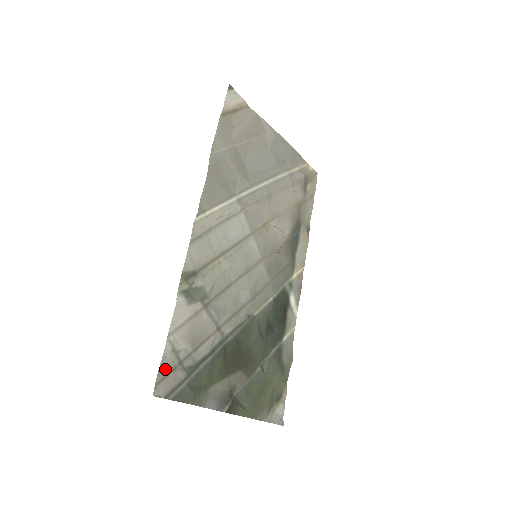
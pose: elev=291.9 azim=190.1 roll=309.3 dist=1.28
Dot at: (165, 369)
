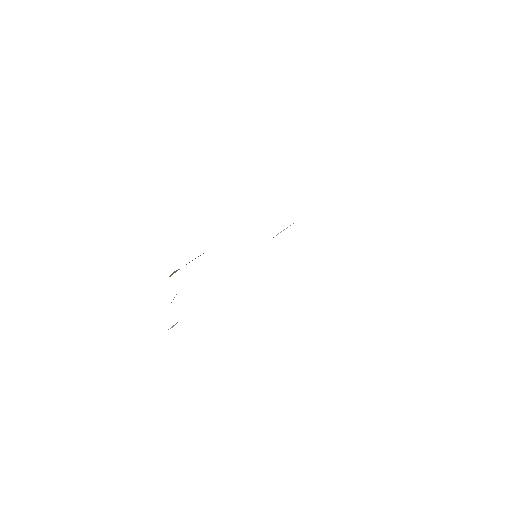
Dot at: occluded
